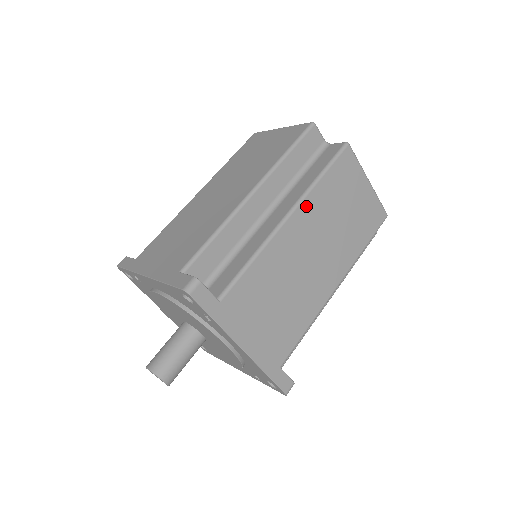
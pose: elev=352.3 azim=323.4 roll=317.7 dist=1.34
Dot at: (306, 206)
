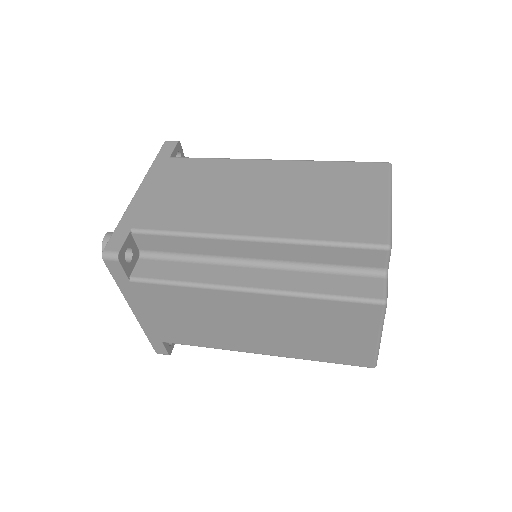
Dot at: (275, 300)
